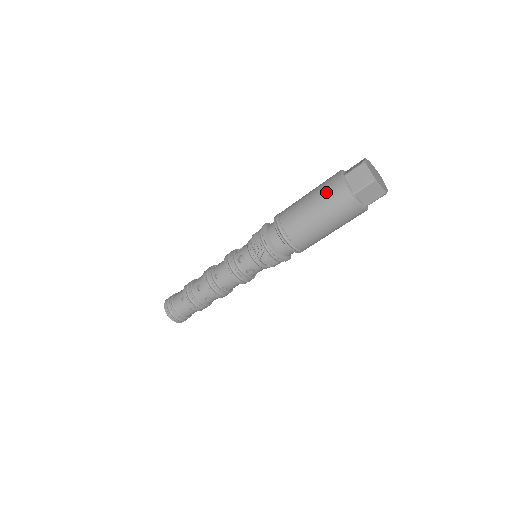
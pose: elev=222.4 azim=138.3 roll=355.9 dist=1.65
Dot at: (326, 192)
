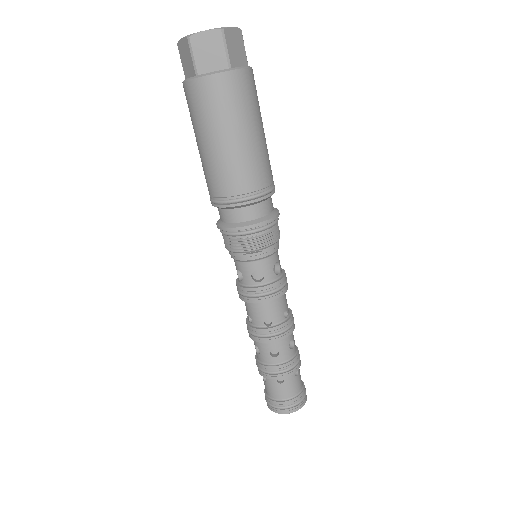
Dot at: occluded
